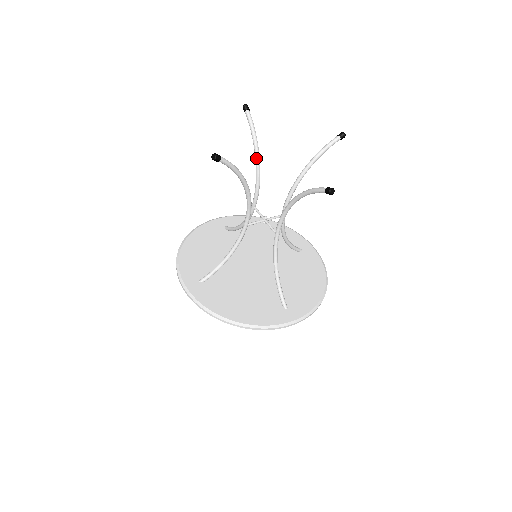
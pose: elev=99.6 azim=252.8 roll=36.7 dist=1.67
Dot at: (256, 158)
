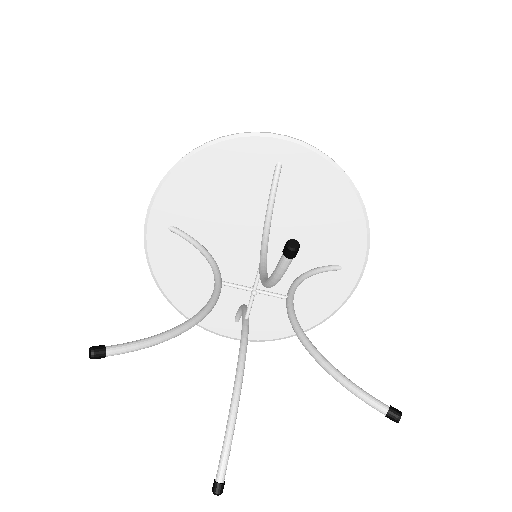
Dot at: occluded
